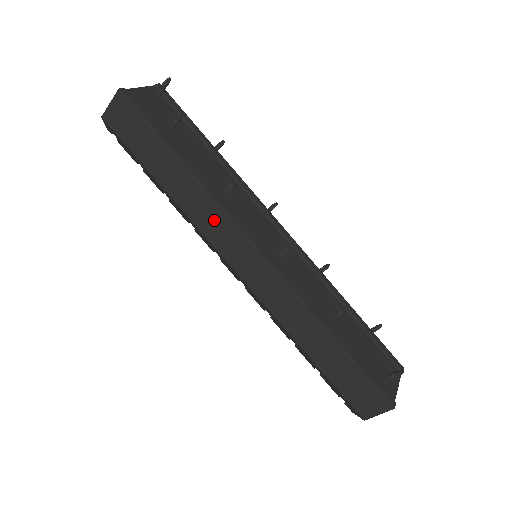
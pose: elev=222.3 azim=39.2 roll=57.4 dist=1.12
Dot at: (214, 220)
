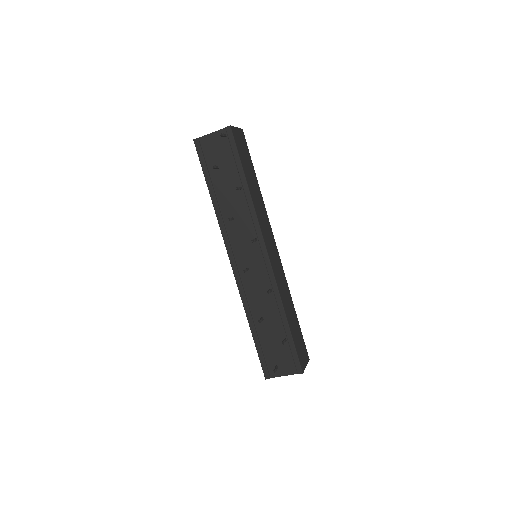
Dot at: occluded
